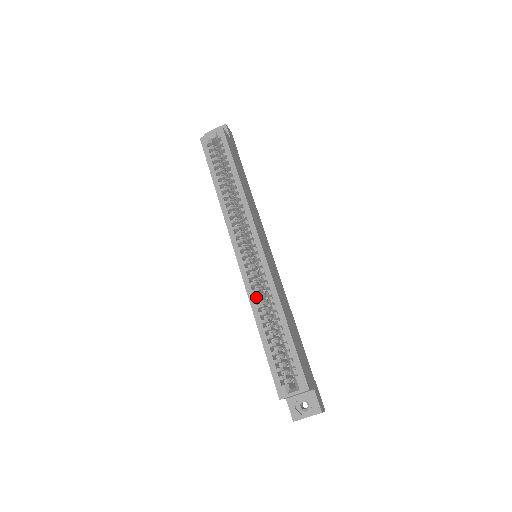
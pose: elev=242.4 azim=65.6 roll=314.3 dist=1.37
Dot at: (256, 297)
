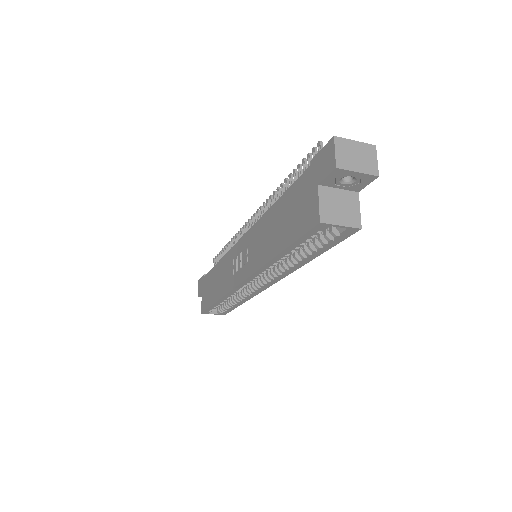
Dot at: occluded
